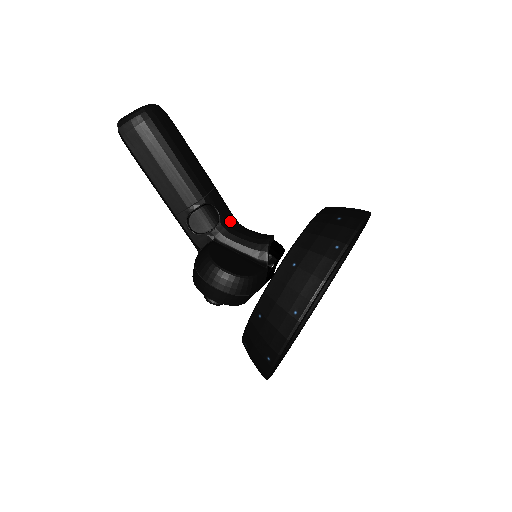
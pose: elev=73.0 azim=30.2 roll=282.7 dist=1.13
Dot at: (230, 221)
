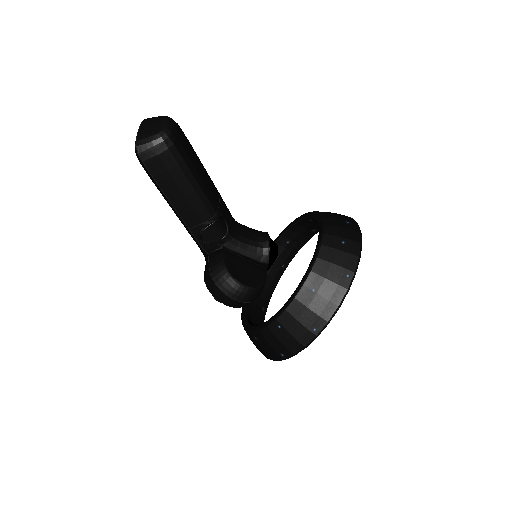
Dot at: (233, 225)
